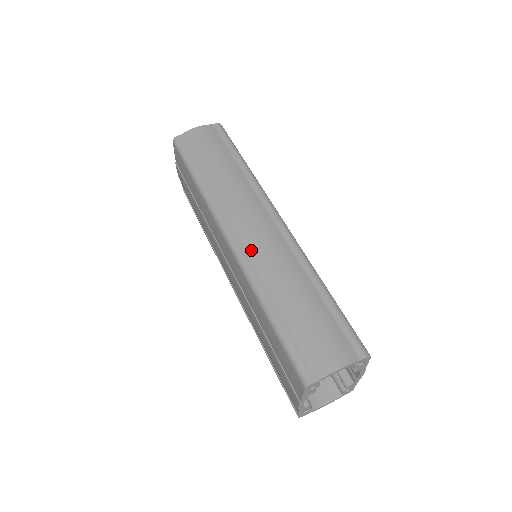
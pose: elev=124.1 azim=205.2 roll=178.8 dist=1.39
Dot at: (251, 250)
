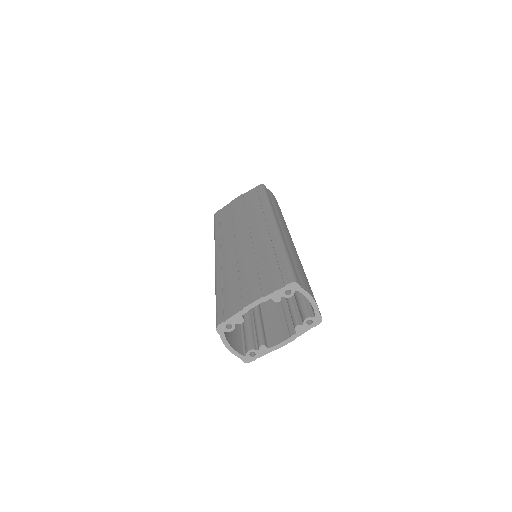
Dot at: (285, 235)
